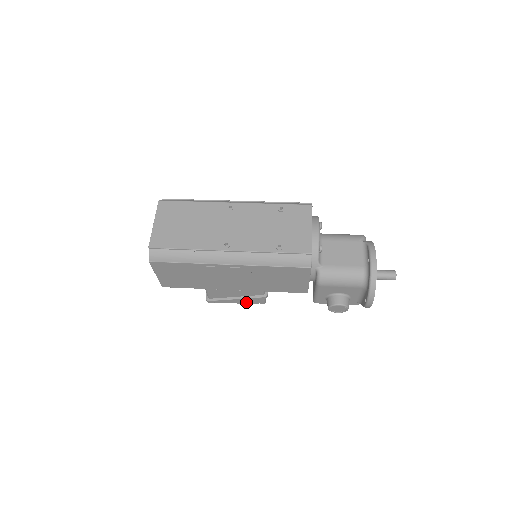
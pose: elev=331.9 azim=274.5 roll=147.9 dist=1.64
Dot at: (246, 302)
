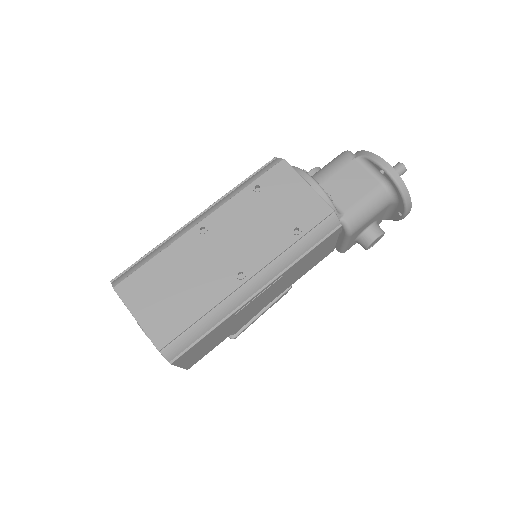
Dot at: occluded
